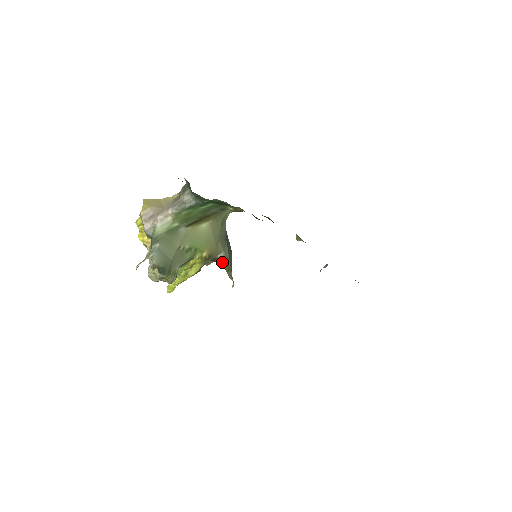
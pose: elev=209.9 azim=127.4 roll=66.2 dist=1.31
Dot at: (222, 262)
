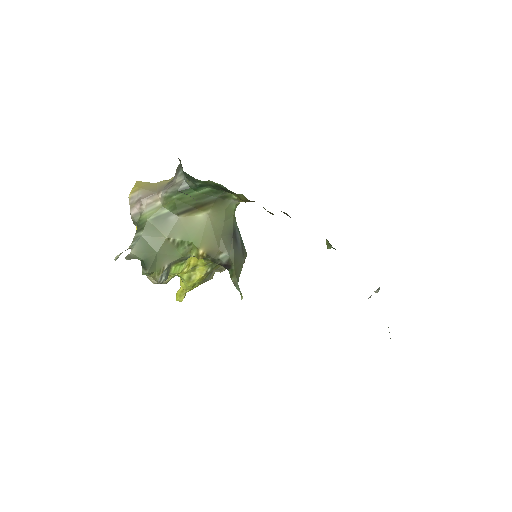
Dot at: (225, 265)
